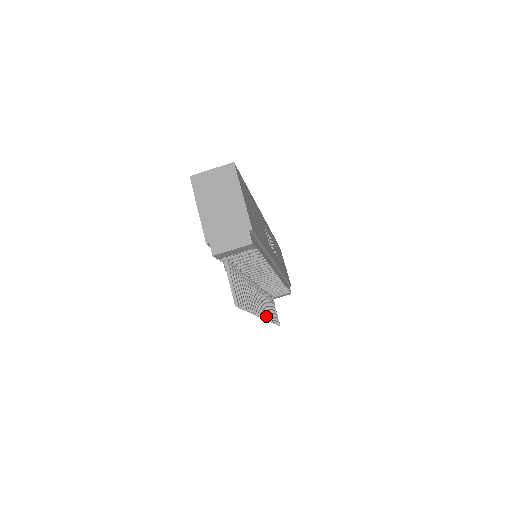
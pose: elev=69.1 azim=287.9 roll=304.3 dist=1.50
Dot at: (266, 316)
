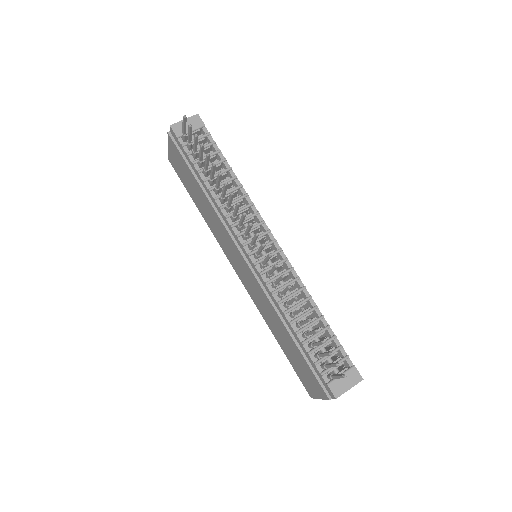
Dot at: (269, 254)
